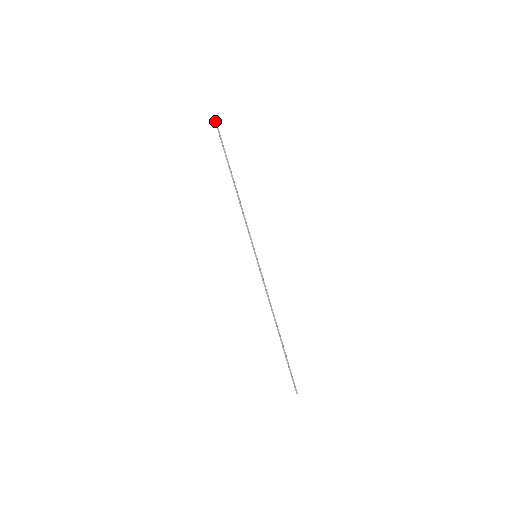
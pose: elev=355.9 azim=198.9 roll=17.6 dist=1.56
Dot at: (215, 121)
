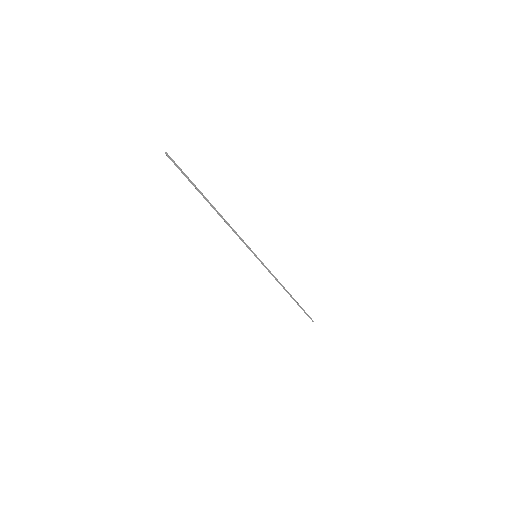
Dot at: occluded
